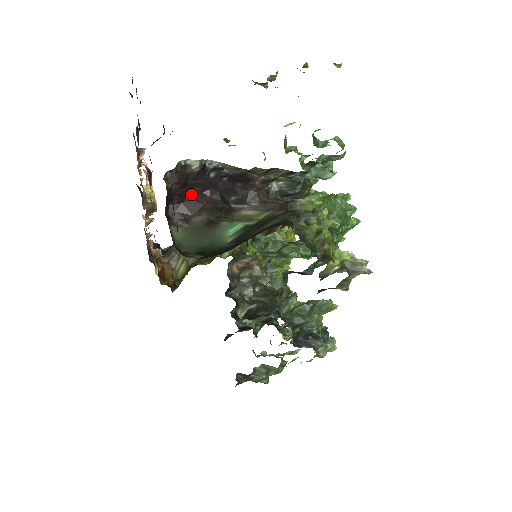
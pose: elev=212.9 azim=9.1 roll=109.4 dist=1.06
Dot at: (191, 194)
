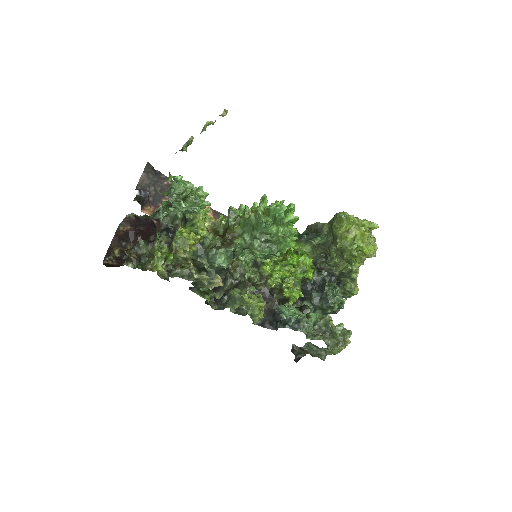
Dot at: (145, 229)
